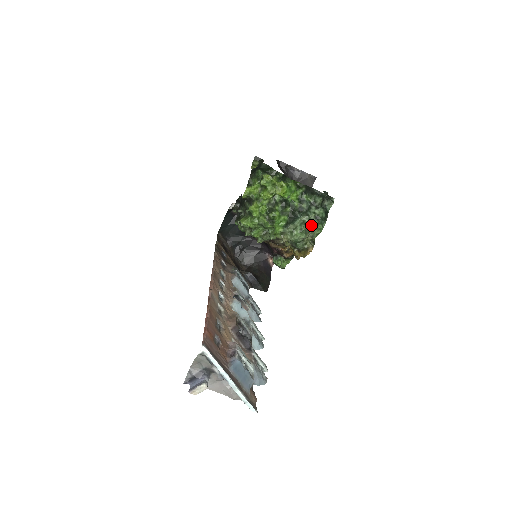
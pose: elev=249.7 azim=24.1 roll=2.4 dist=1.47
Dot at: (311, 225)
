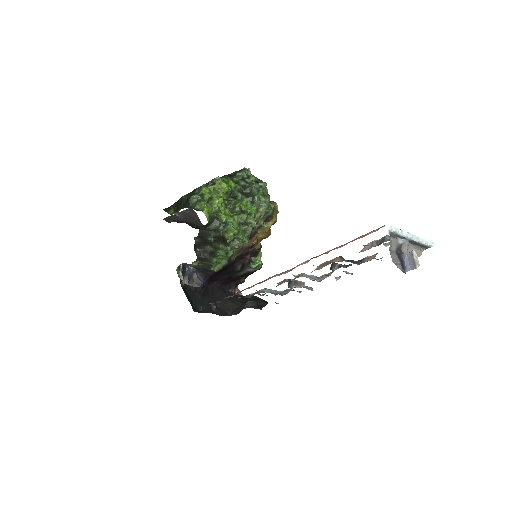
Dot at: (260, 189)
